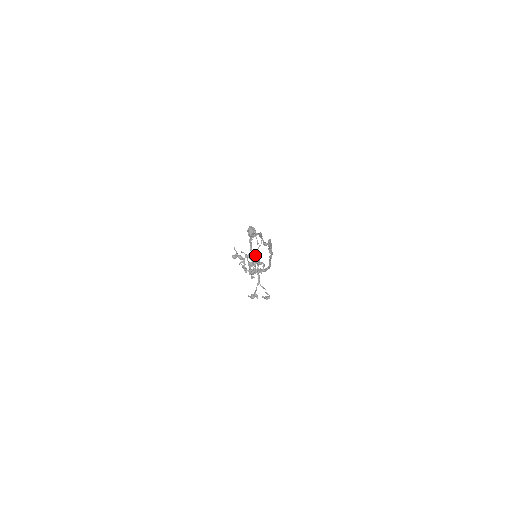
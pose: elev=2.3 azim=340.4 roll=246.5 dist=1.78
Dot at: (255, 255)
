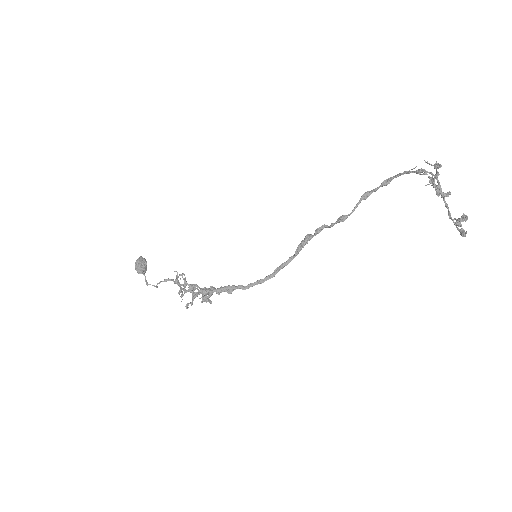
Dot at: (434, 185)
